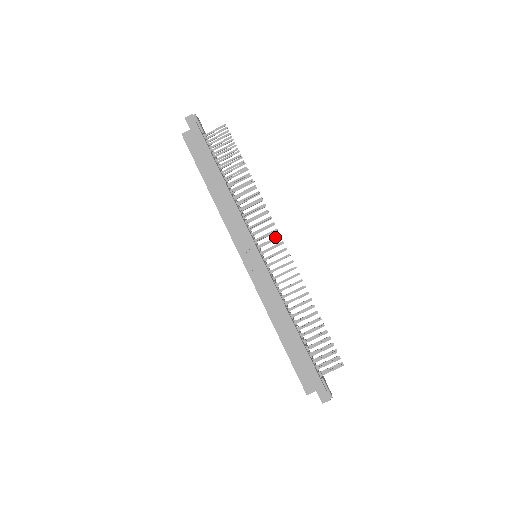
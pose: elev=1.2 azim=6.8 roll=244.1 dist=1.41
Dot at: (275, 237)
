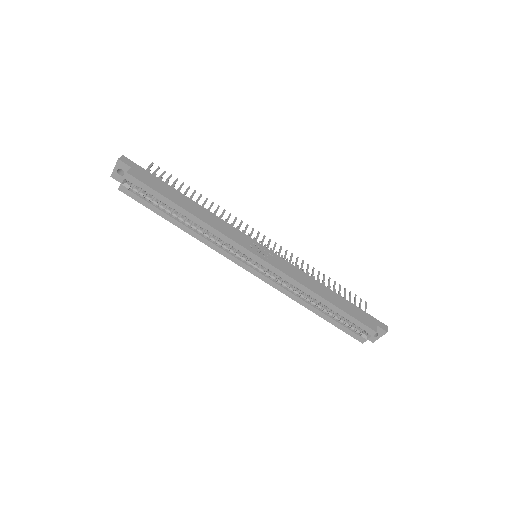
Dot at: (257, 234)
